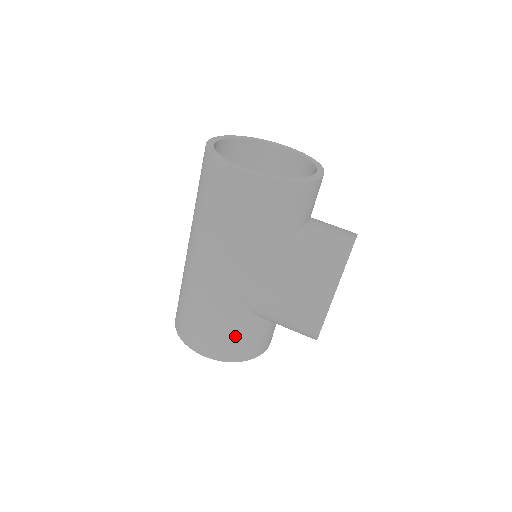
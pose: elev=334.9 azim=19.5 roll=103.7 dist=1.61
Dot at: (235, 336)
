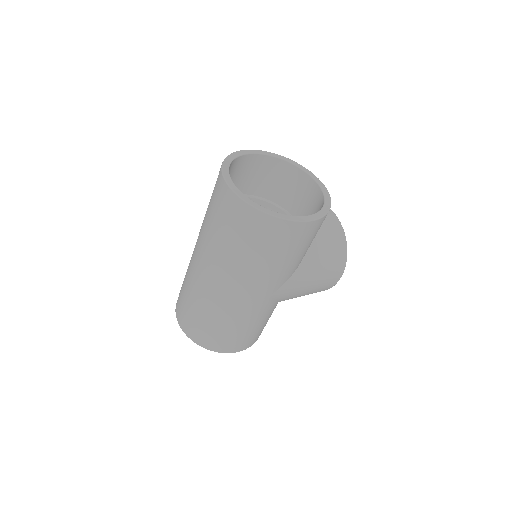
Dot at: occluded
